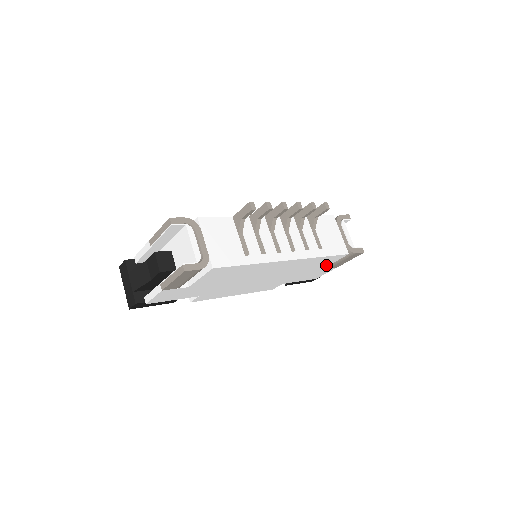
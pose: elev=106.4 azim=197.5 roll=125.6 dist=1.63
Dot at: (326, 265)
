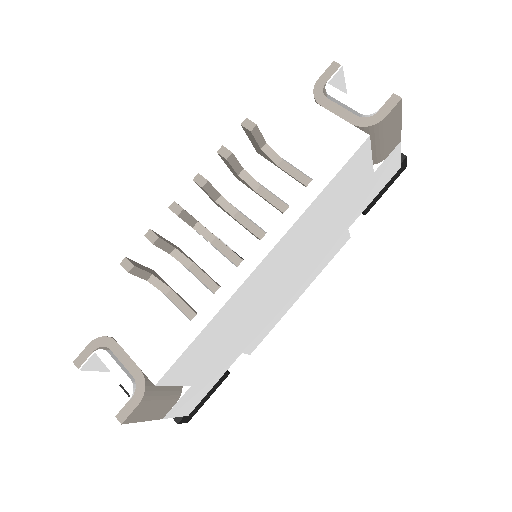
Dot at: (366, 169)
